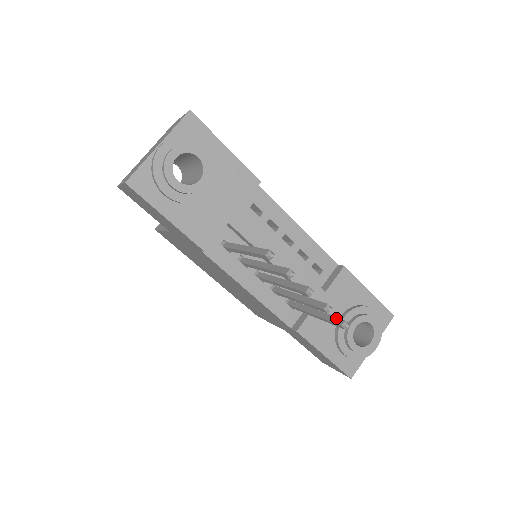
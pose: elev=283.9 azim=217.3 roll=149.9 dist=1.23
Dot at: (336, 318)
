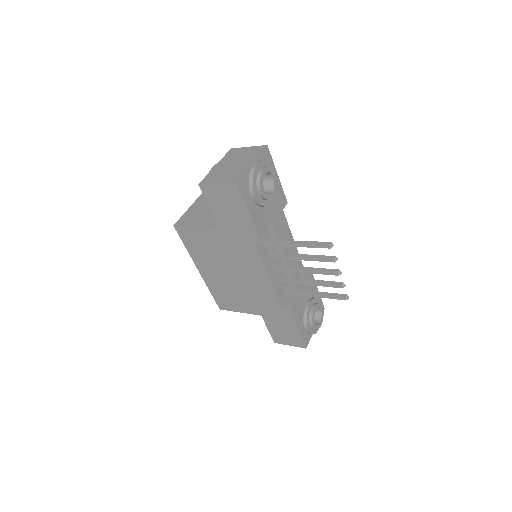
Dot at: (338, 294)
